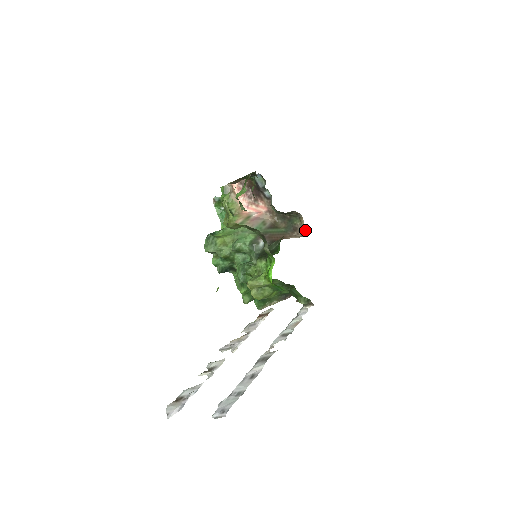
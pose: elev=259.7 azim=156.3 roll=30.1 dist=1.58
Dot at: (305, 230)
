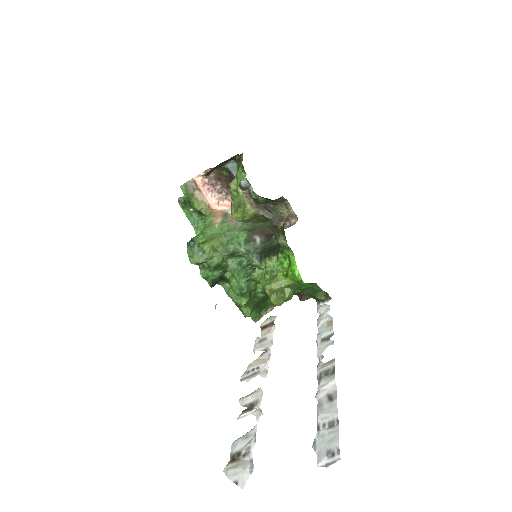
Dot at: (293, 218)
